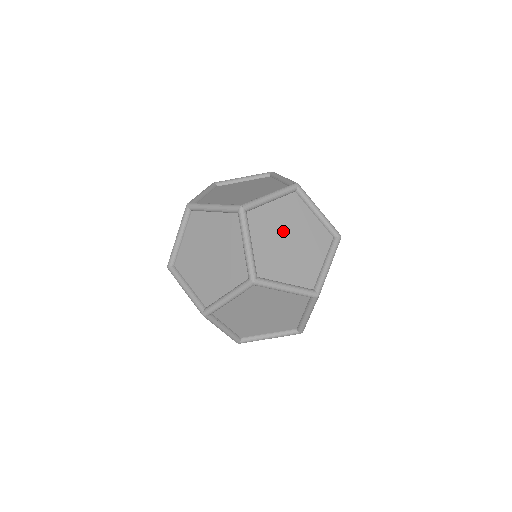
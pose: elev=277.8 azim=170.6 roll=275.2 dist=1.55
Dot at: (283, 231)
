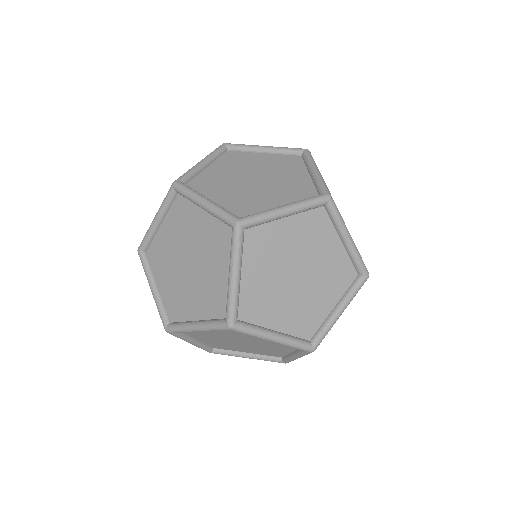
Dot at: (291, 260)
